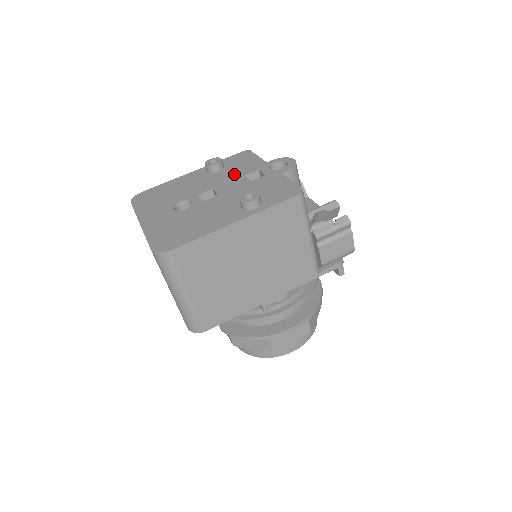
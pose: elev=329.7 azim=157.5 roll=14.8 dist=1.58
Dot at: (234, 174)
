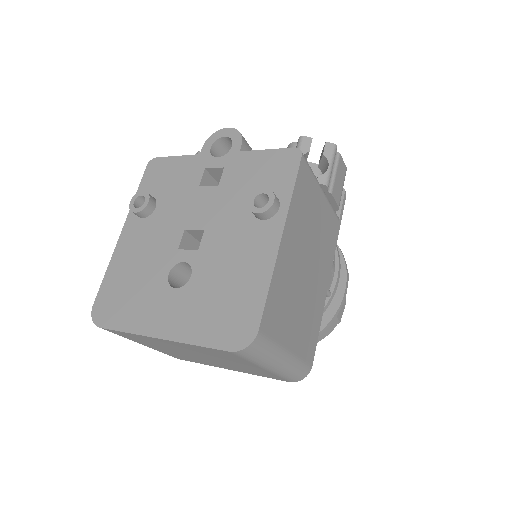
Dot at: (182, 195)
